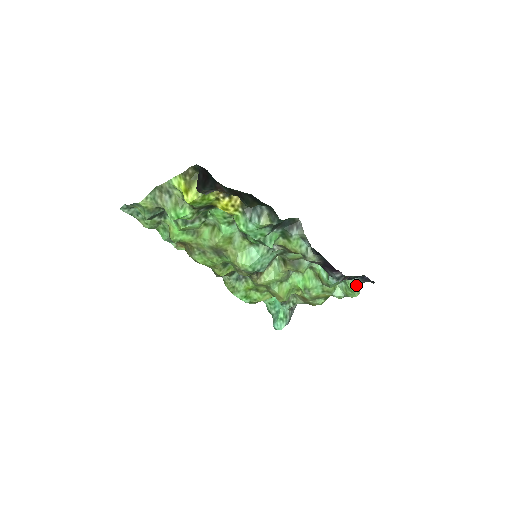
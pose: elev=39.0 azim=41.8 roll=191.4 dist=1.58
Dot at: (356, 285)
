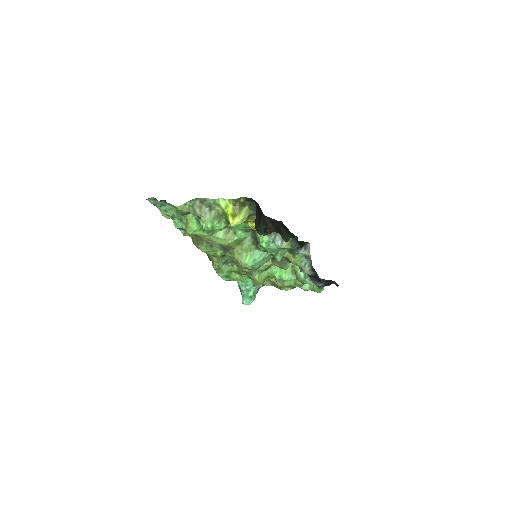
Dot at: occluded
